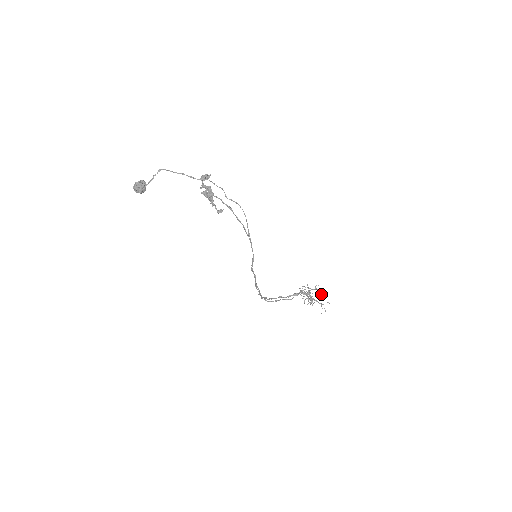
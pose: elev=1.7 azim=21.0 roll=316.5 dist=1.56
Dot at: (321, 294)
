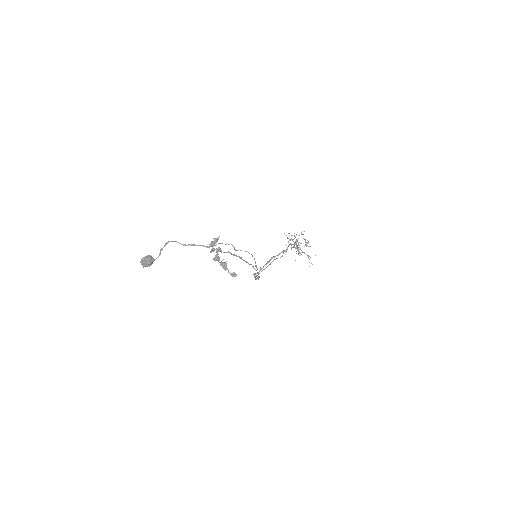
Dot at: (308, 246)
